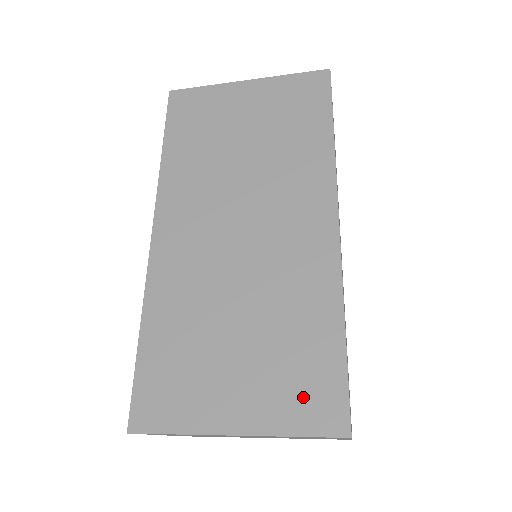
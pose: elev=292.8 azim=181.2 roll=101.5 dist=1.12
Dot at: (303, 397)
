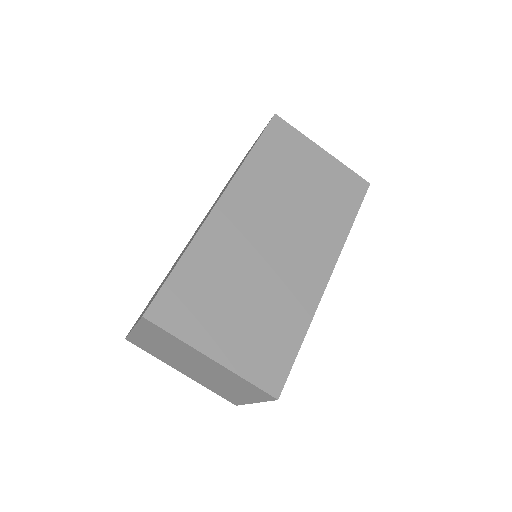
Dot at: (263, 362)
